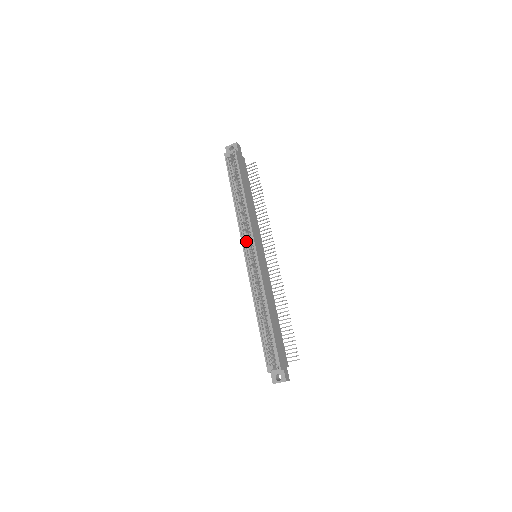
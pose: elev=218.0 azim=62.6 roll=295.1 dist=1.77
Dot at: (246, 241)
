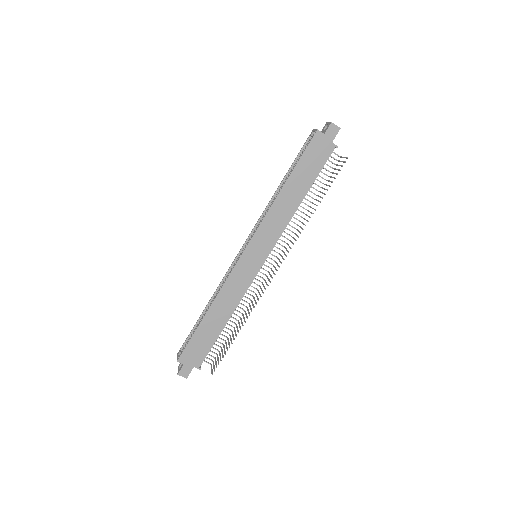
Dot at: occluded
